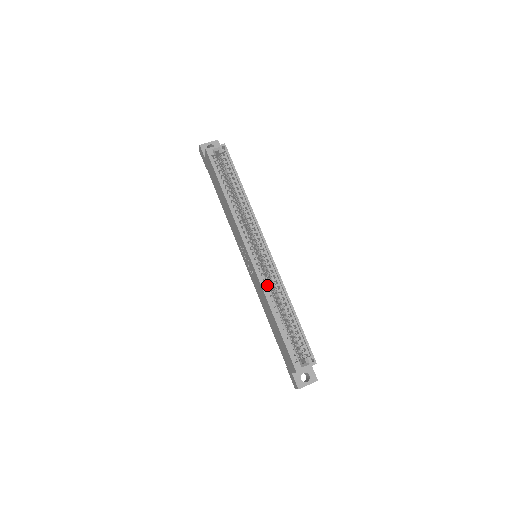
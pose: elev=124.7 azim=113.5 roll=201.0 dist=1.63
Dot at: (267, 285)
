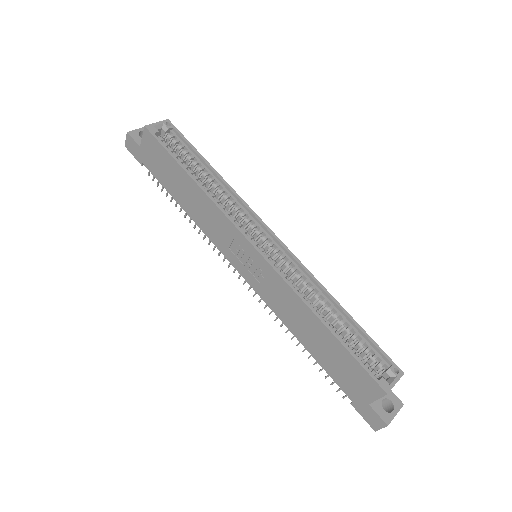
Dot at: (293, 284)
